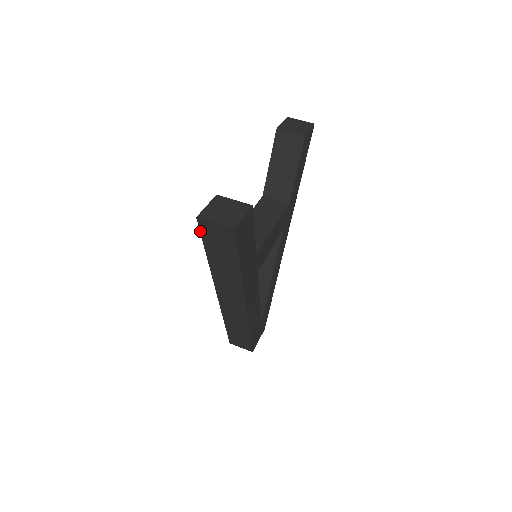
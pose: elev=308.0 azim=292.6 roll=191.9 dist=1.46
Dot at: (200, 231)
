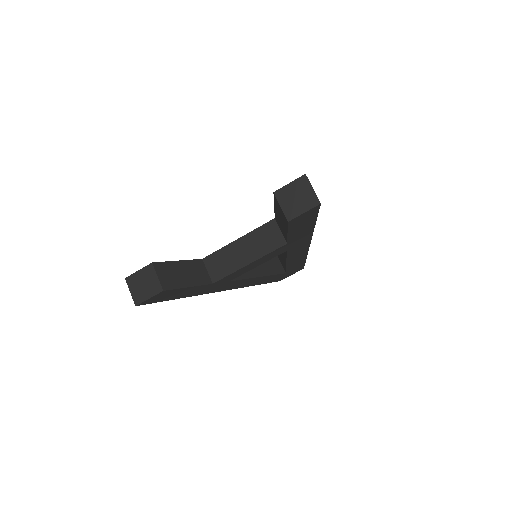
Dot at: occluded
